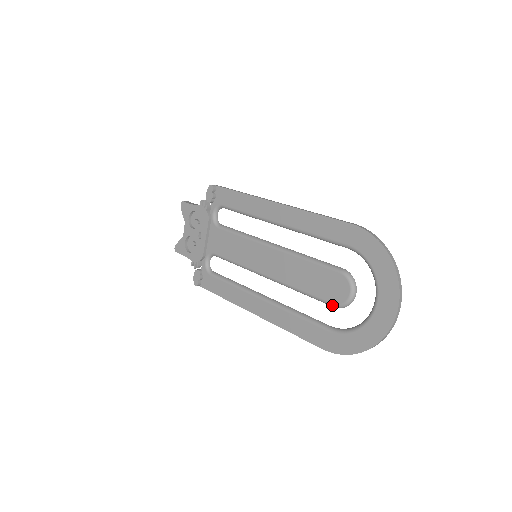
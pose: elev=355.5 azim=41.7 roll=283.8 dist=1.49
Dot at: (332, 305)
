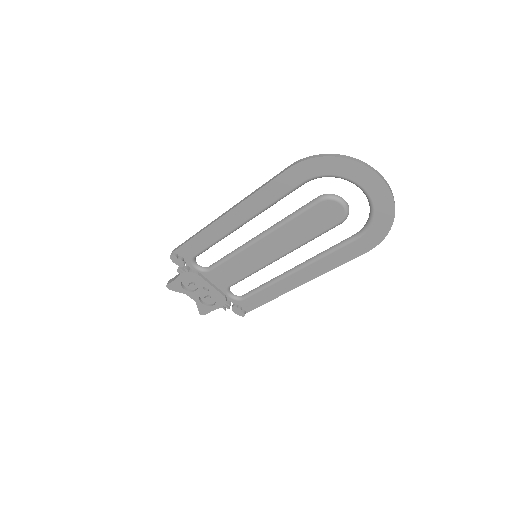
Dot at: occluded
